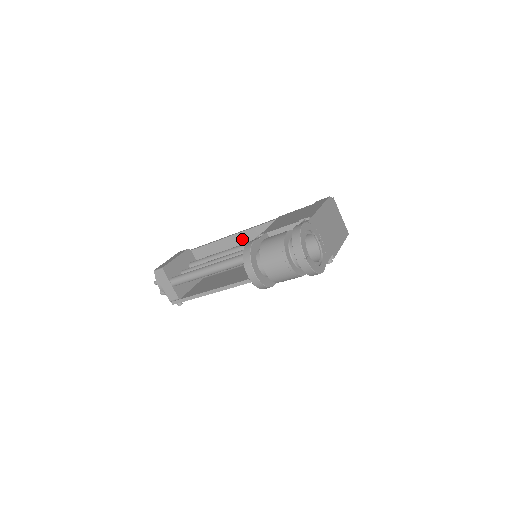
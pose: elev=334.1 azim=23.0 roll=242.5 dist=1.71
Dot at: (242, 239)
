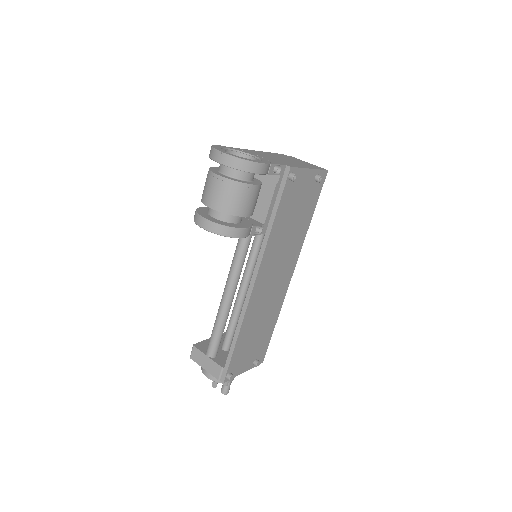
Dot at: occluded
